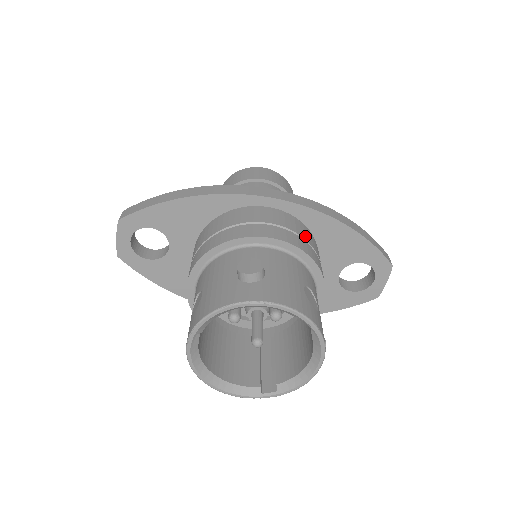
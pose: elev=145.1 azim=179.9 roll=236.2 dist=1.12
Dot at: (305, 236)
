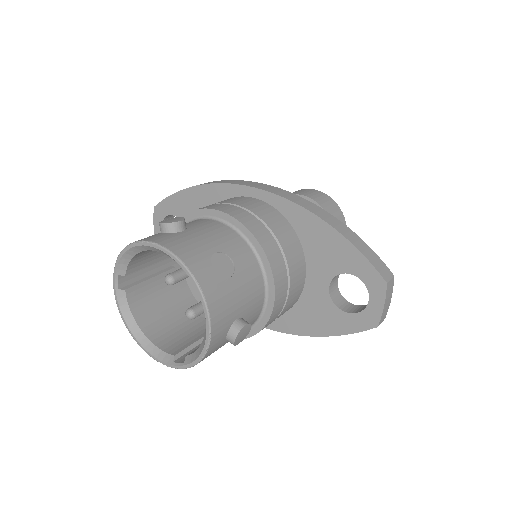
Dot at: (271, 224)
